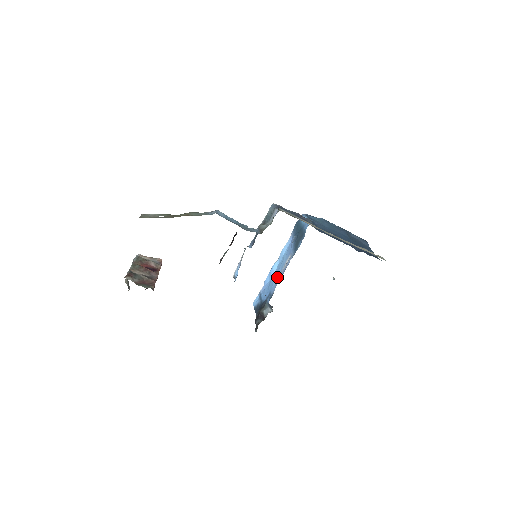
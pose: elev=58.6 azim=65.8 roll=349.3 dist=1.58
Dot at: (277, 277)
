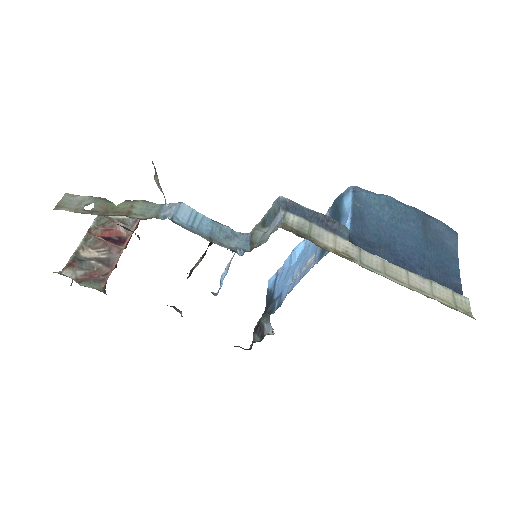
Dot at: (295, 274)
